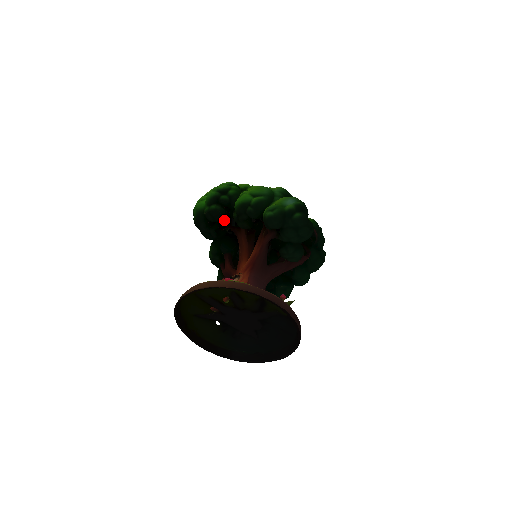
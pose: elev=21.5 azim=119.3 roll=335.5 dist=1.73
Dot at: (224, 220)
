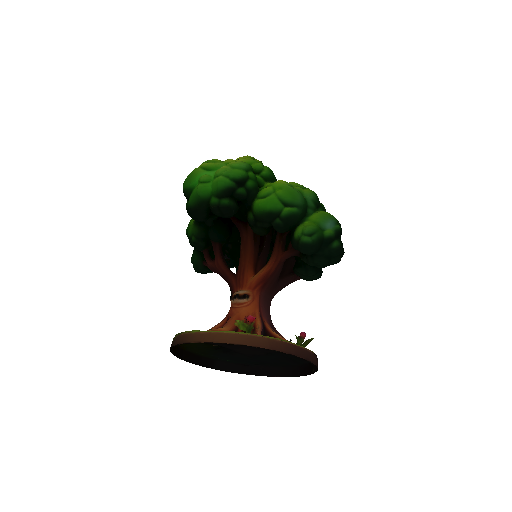
Dot at: occluded
